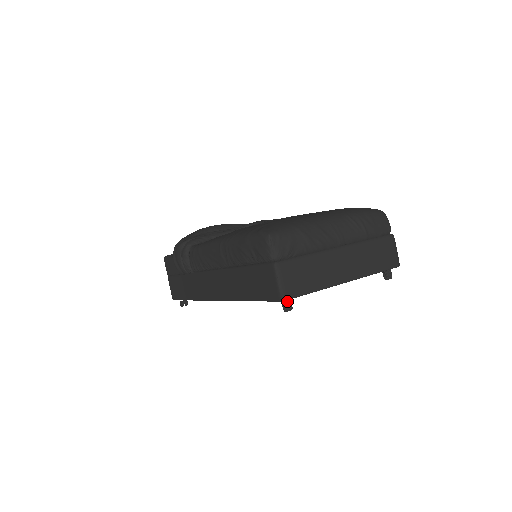
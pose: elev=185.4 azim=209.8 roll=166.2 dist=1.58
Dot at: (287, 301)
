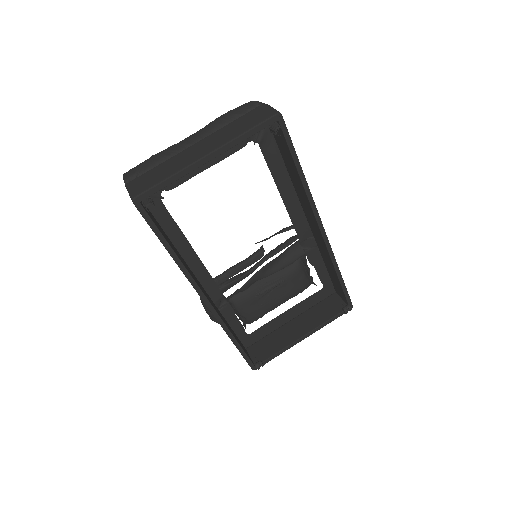
Dot at: (144, 201)
